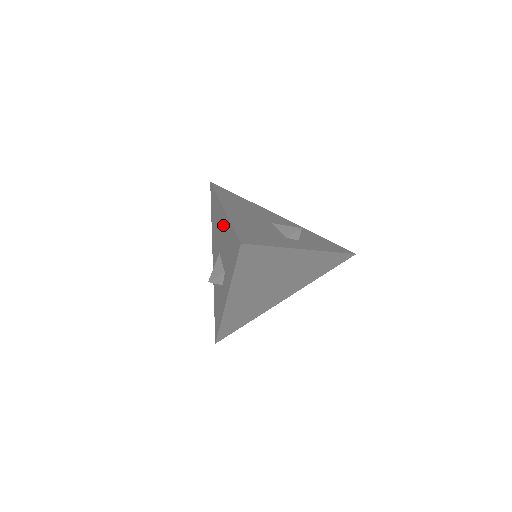
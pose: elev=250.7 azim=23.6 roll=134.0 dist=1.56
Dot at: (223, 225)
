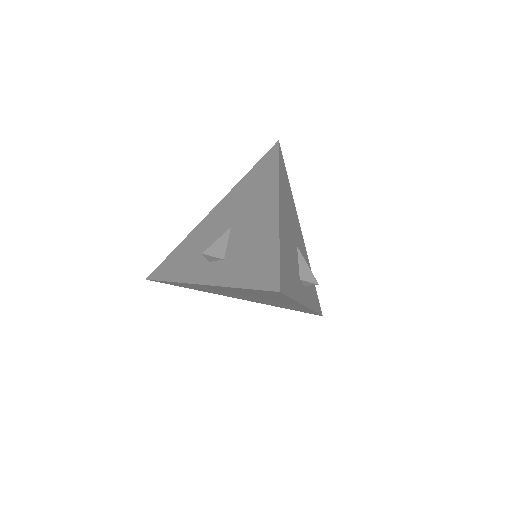
Dot at: (264, 219)
